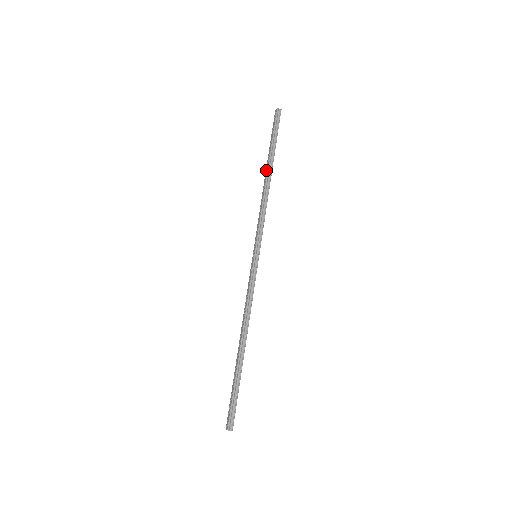
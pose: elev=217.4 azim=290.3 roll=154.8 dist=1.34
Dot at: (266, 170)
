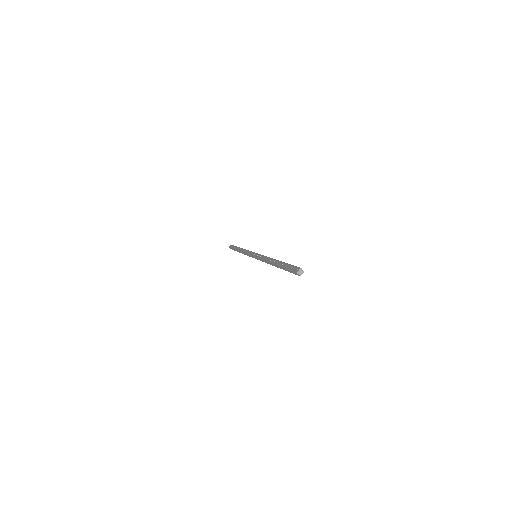
Dot at: (239, 249)
